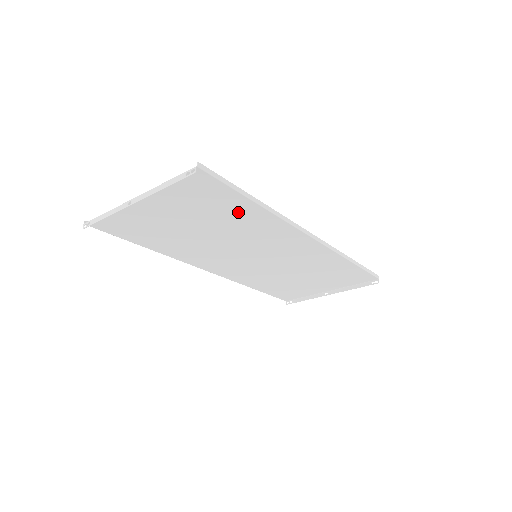
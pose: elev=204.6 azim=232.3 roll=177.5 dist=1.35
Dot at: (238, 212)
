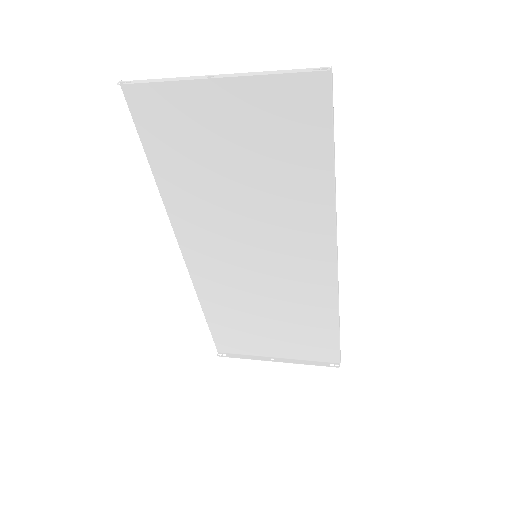
Dot at: (303, 171)
